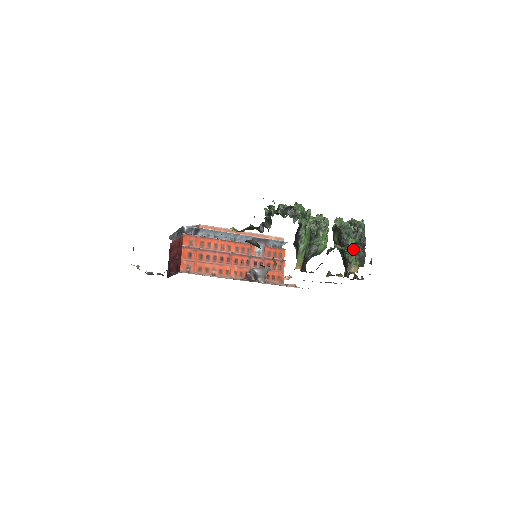
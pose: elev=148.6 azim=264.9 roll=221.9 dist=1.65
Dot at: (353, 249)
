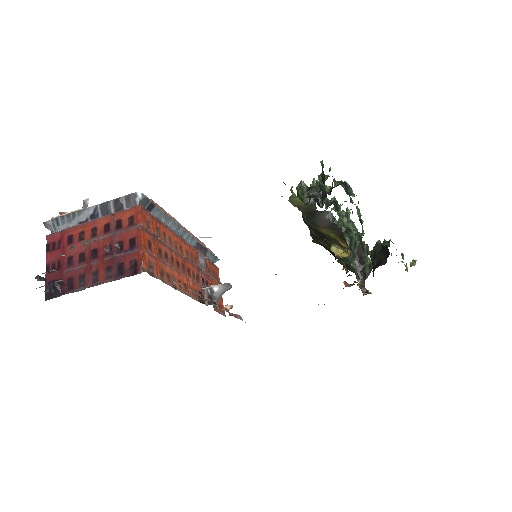
Dot at: (365, 255)
